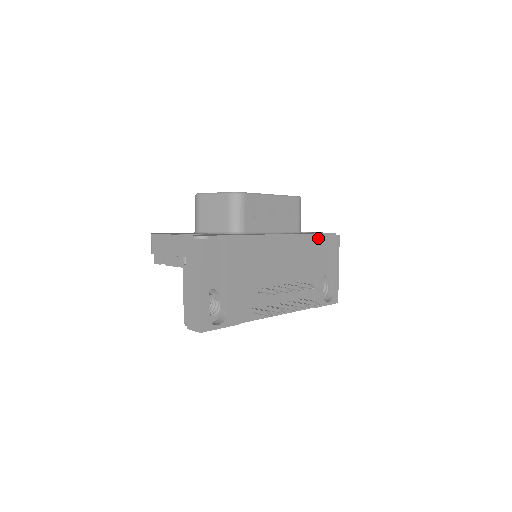
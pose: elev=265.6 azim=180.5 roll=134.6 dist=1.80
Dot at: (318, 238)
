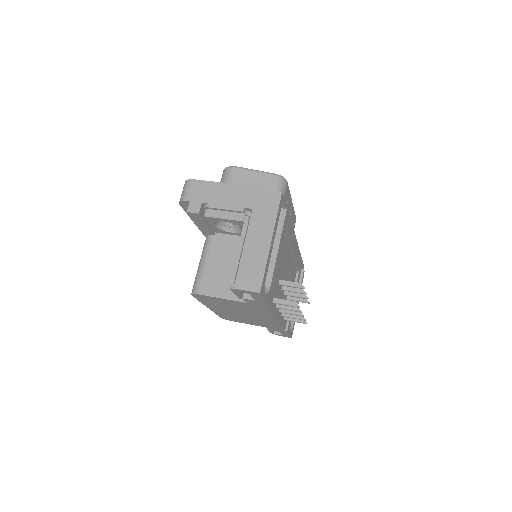
Dot at: (301, 263)
